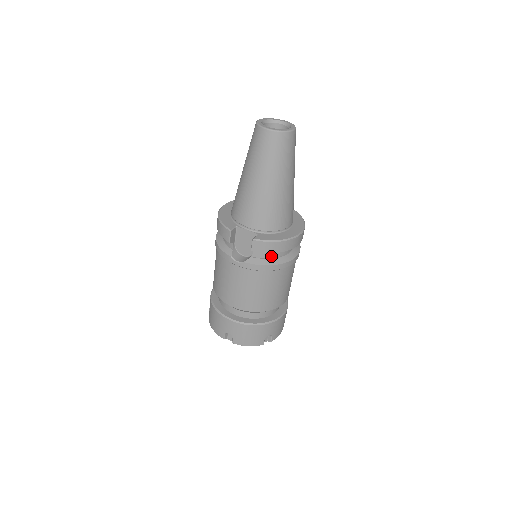
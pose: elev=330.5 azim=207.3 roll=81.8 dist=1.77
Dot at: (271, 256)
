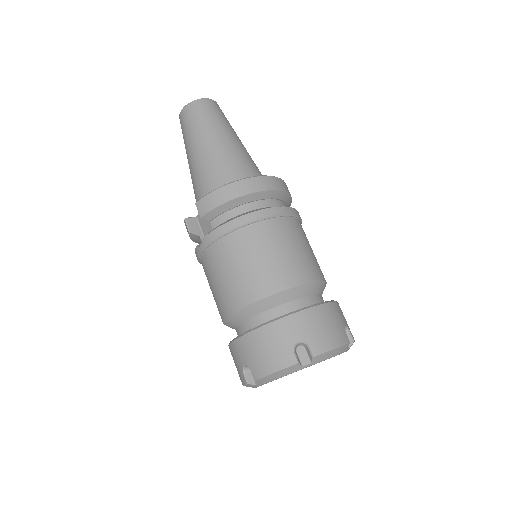
Dot at: (232, 216)
